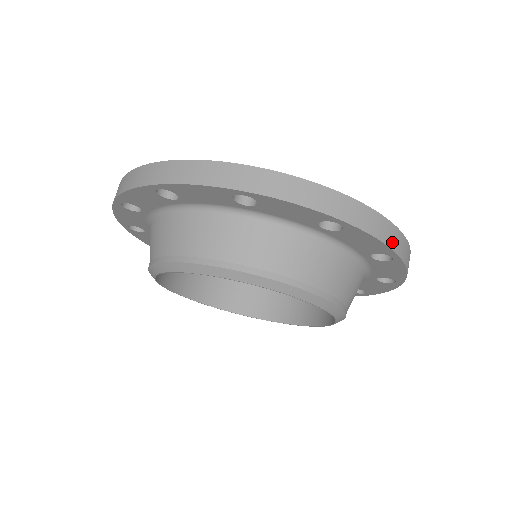
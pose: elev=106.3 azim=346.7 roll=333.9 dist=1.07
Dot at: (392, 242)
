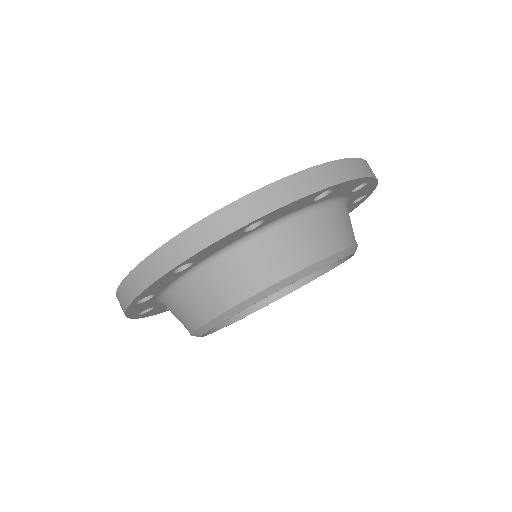
Dot at: (226, 227)
